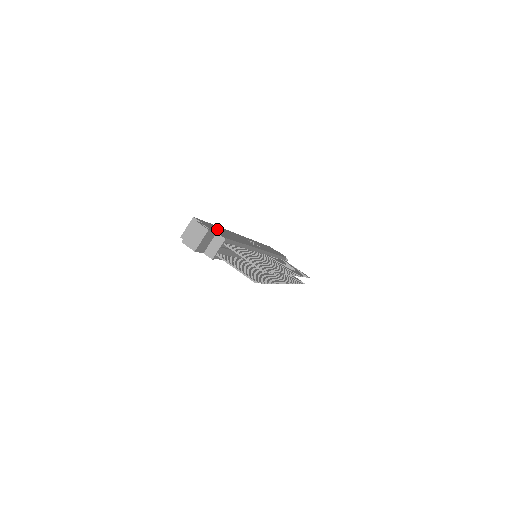
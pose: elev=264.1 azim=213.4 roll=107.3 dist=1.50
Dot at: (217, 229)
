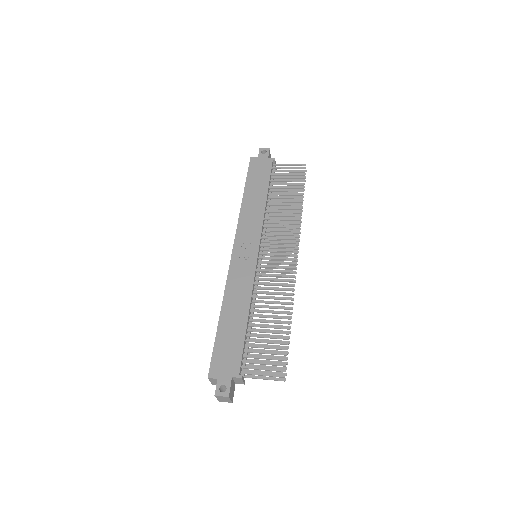
Dot at: (225, 348)
